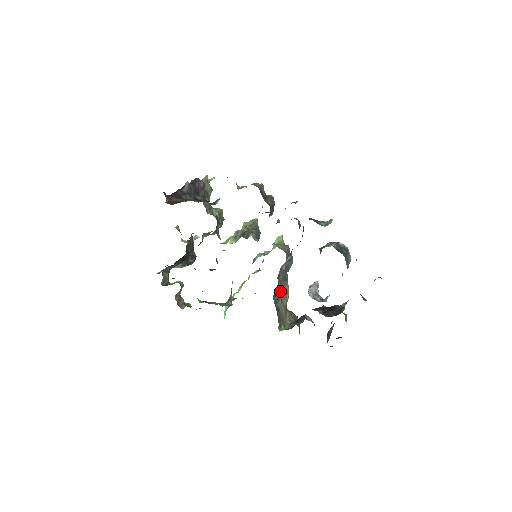
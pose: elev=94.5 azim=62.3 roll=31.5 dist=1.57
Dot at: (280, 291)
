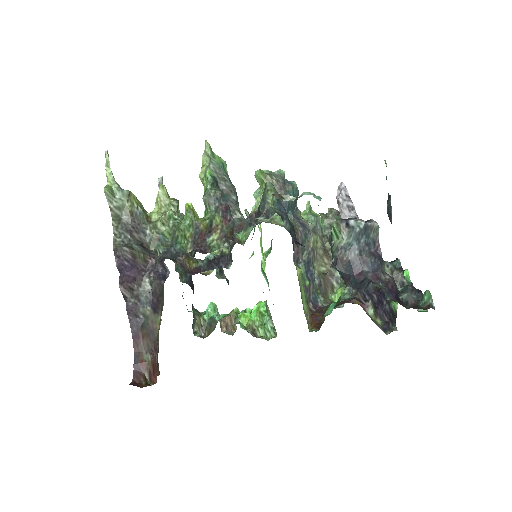
Dot at: (309, 267)
